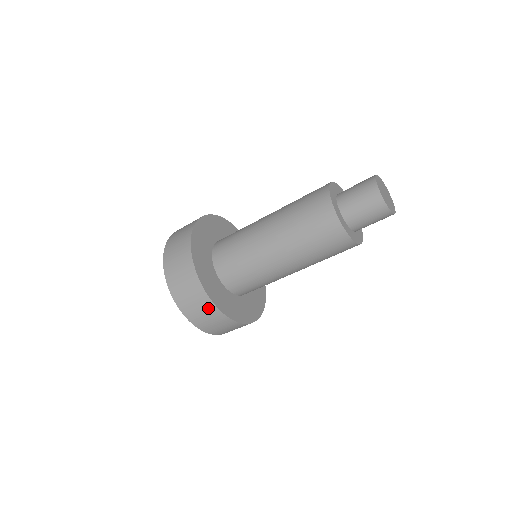
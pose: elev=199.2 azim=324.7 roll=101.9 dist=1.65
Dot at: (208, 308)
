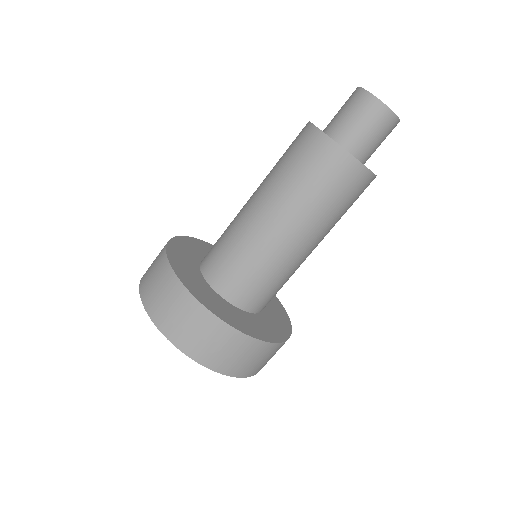
Dot at: (268, 351)
